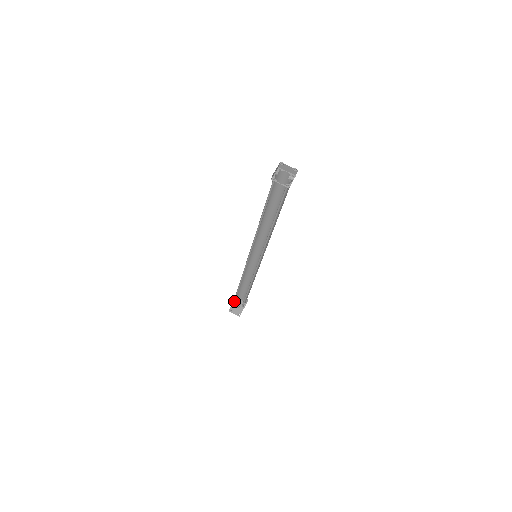
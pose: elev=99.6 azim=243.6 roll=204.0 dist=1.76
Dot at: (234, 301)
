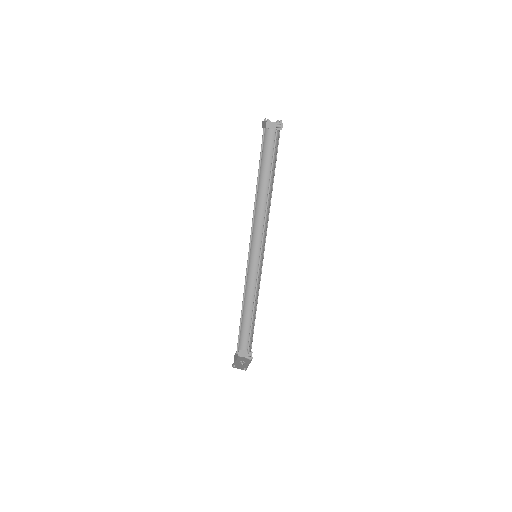
Dot at: (237, 350)
